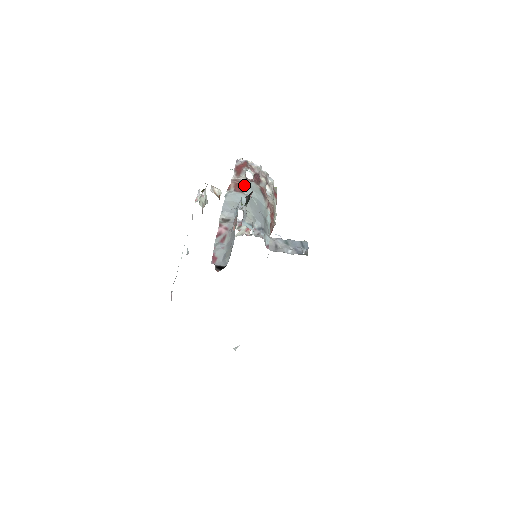
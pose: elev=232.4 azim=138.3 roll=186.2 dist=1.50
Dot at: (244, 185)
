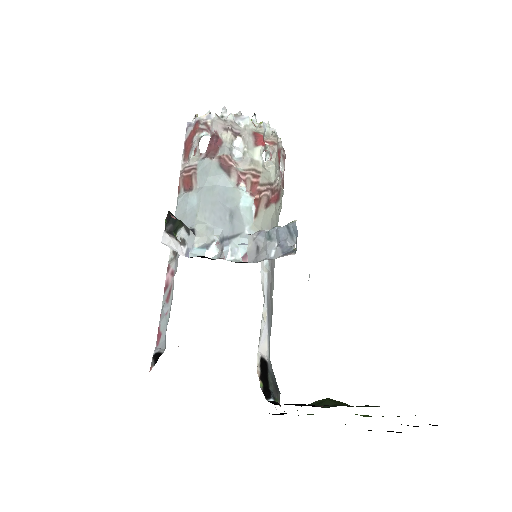
Dot at: (193, 174)
